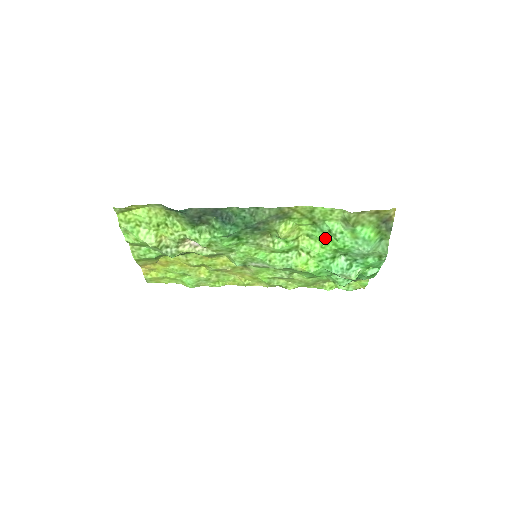
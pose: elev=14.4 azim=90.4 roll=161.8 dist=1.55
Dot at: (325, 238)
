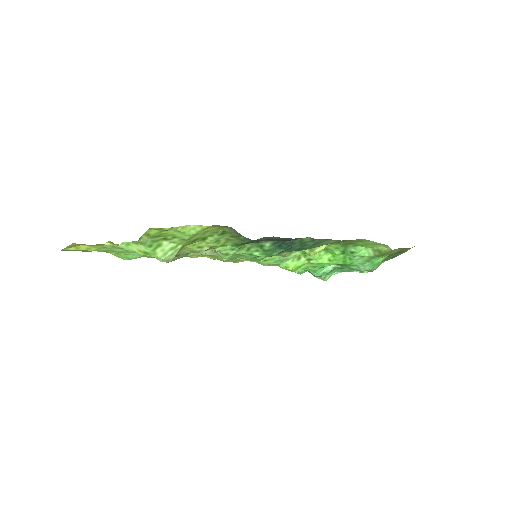
Dot at: (341, 255)
